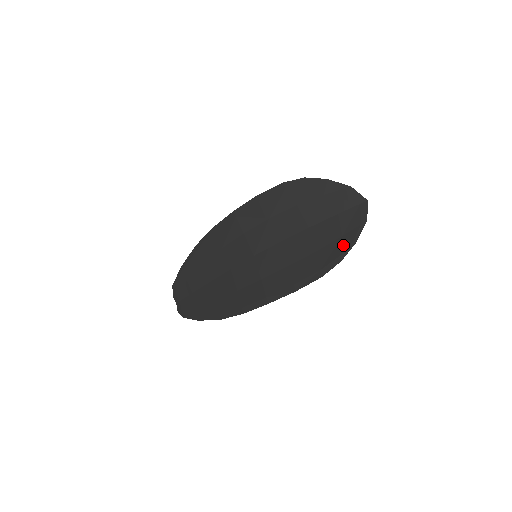
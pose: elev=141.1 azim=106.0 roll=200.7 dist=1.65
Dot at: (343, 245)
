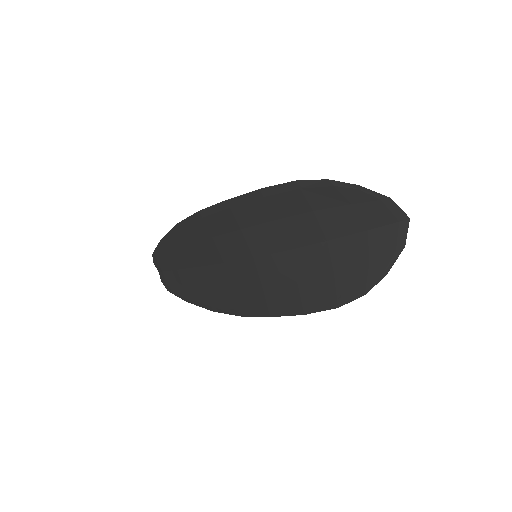
Dot at: (369, 275)
